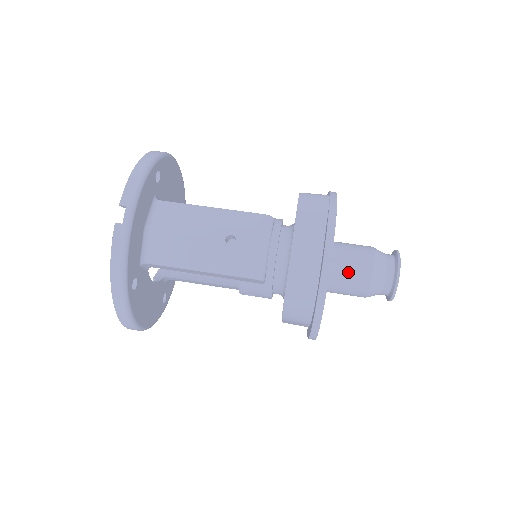
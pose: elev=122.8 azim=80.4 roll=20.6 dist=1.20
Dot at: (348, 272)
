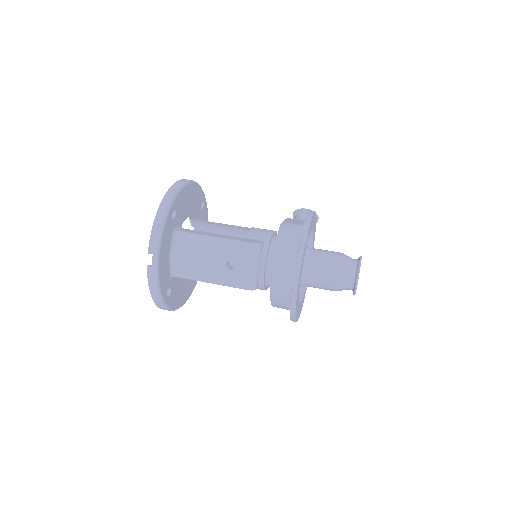
Dot at: (319, 280)
